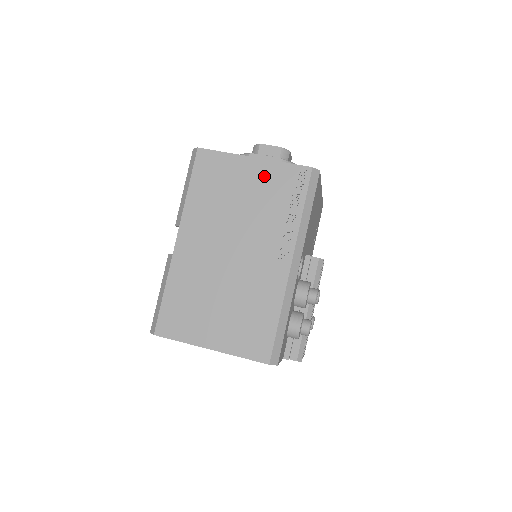
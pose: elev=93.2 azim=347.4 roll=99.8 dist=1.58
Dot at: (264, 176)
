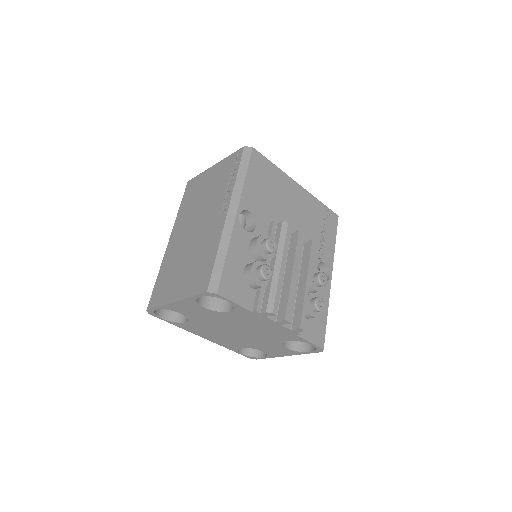
Dot at: (218, 171)
